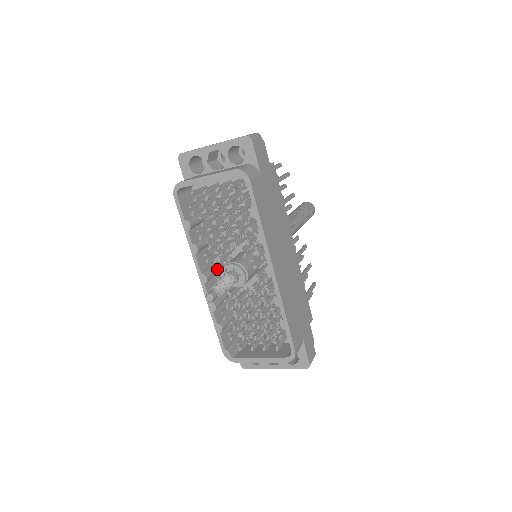
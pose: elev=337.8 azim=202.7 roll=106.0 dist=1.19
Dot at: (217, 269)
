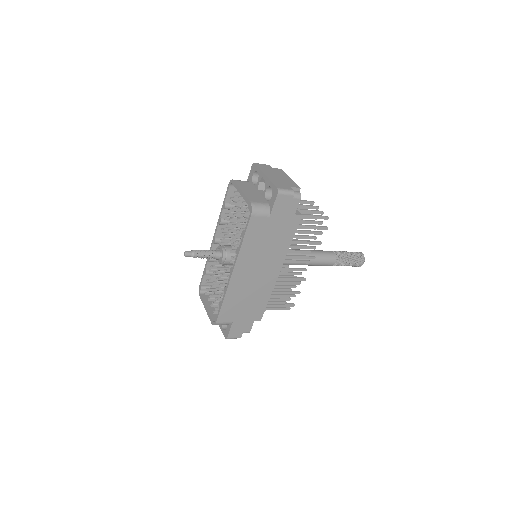
Dot at: (221, 243)
